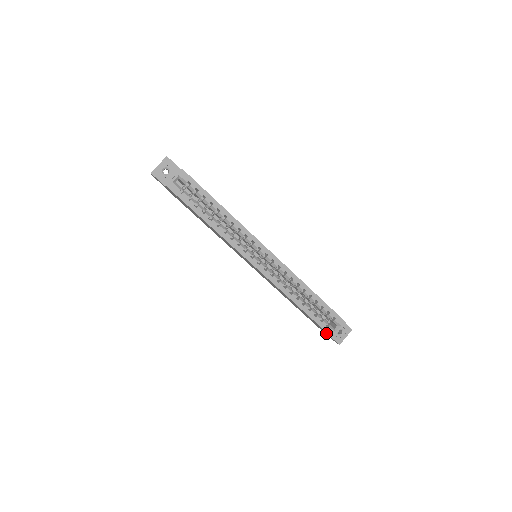
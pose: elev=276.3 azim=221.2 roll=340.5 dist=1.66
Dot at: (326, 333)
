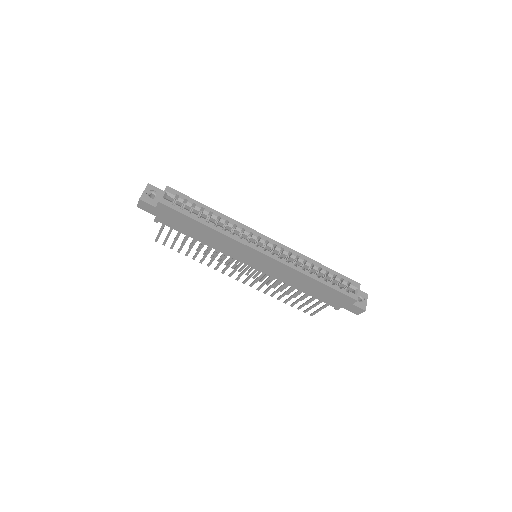
Dot at: (348, 305)
